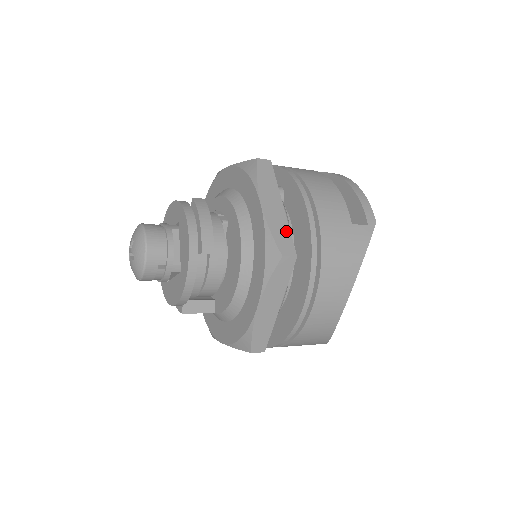
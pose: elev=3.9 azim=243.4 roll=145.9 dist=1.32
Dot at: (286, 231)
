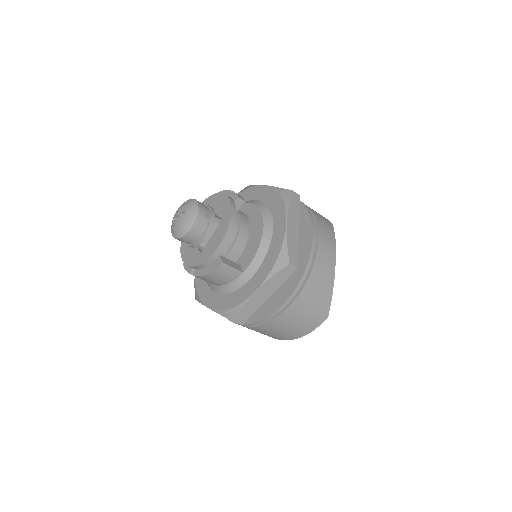
Dot at: occluded
